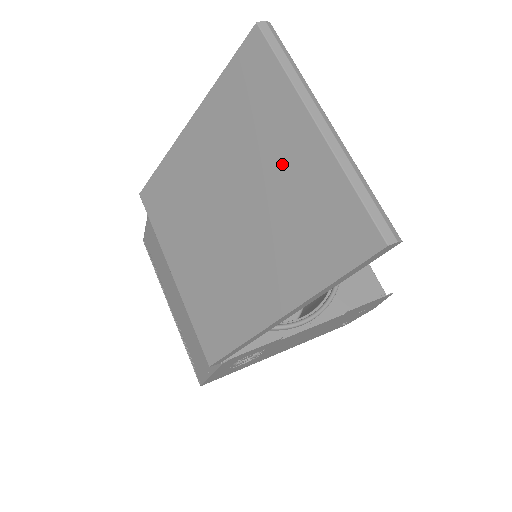
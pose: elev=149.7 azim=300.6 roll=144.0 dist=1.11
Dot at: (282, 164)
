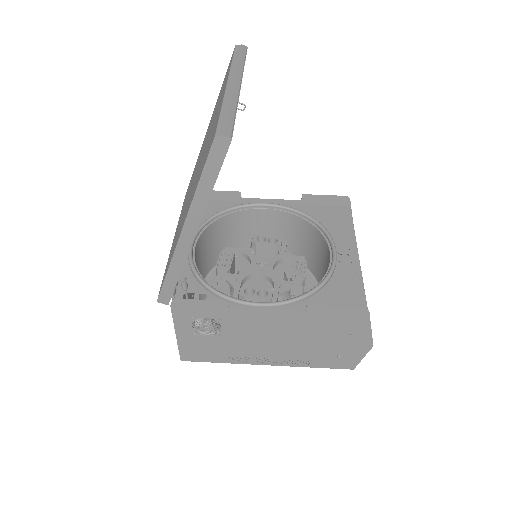
Dot at: occluded
